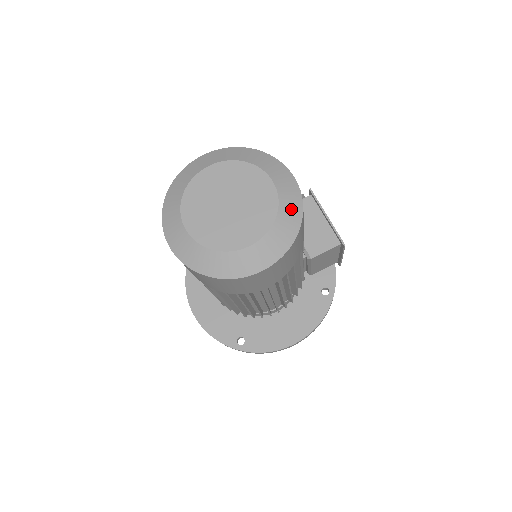
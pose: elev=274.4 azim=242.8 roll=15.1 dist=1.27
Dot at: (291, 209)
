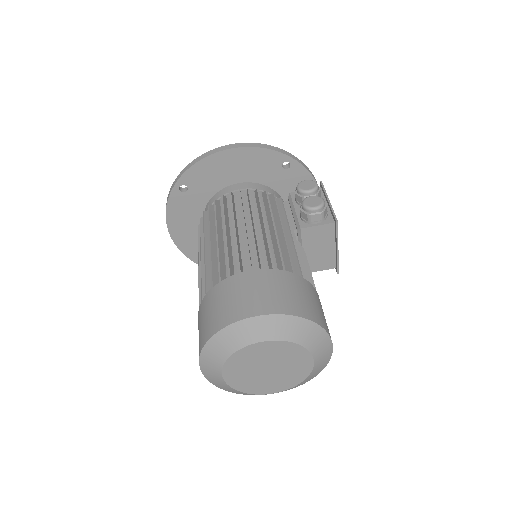
Dot at: (317, 372)
